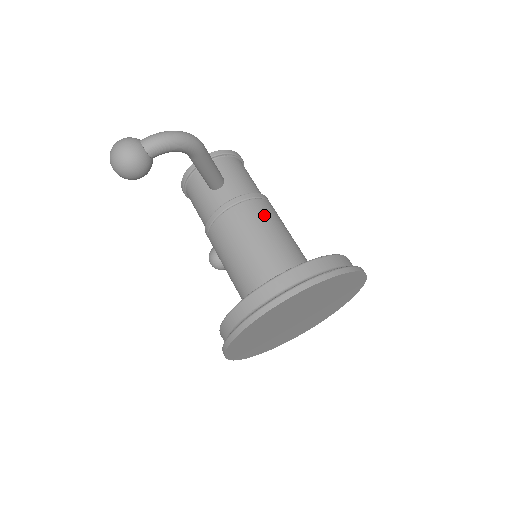
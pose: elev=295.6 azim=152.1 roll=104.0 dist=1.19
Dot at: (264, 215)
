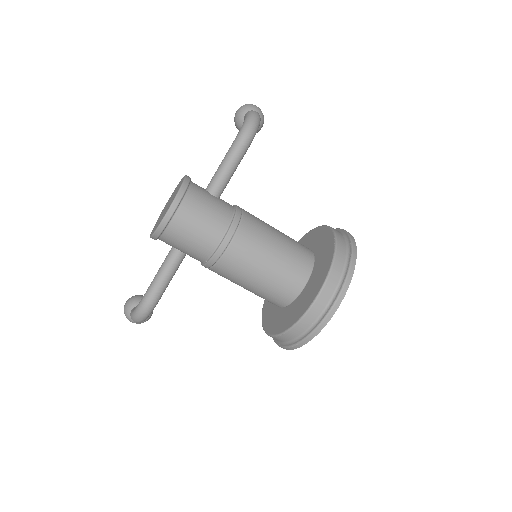
Dot at: (231, 276)
